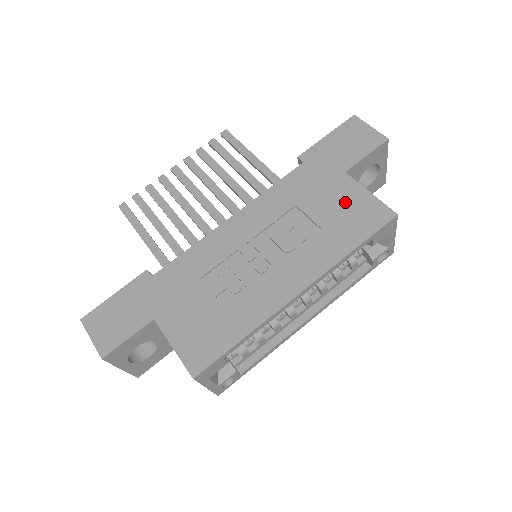
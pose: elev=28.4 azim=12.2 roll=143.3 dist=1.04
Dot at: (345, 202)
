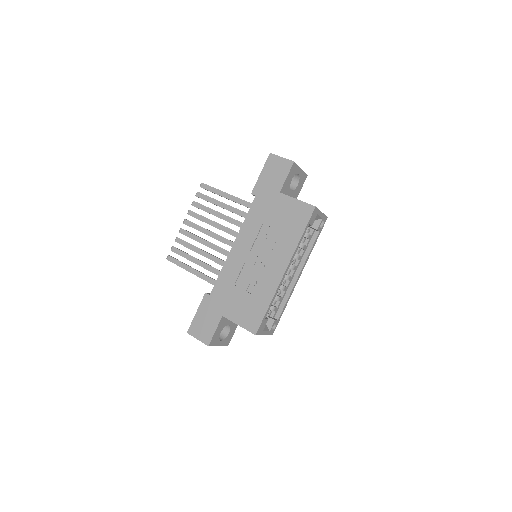
Dot at: (287, 211)
